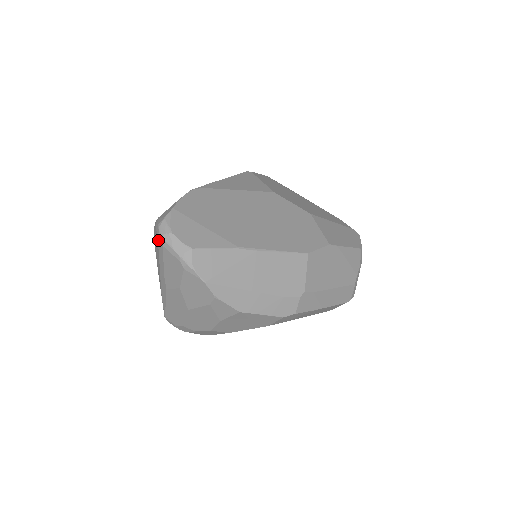
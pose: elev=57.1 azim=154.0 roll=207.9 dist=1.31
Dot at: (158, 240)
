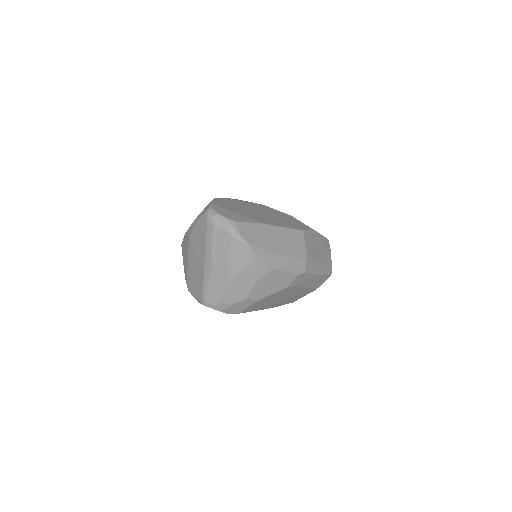
Dot at: (207, 223)
